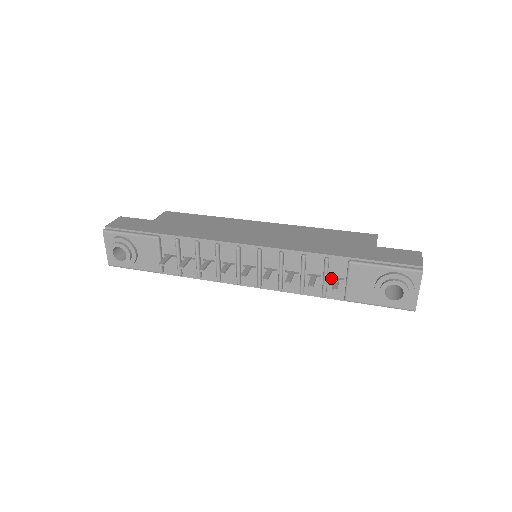
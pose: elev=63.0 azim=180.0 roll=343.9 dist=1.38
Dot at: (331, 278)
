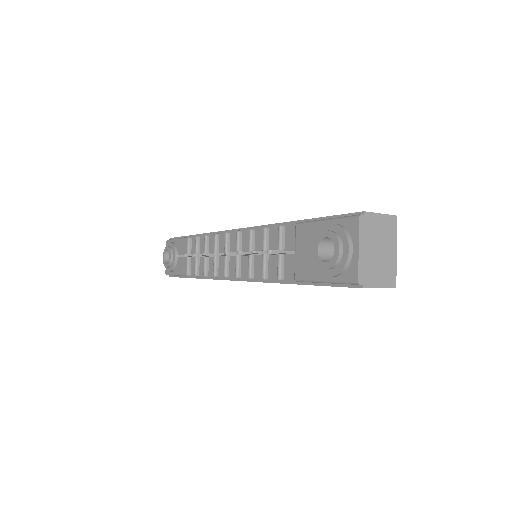
Dot at: (287, 254)
